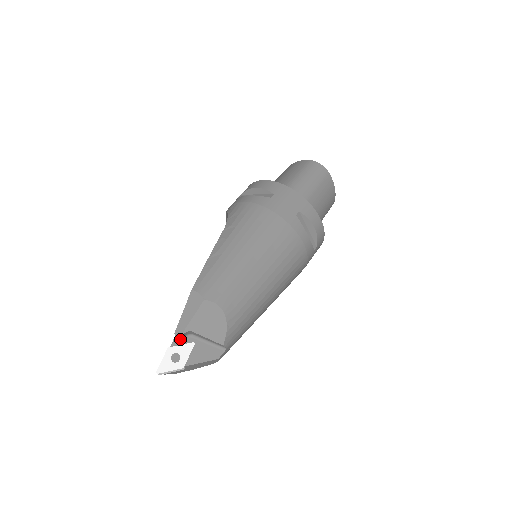
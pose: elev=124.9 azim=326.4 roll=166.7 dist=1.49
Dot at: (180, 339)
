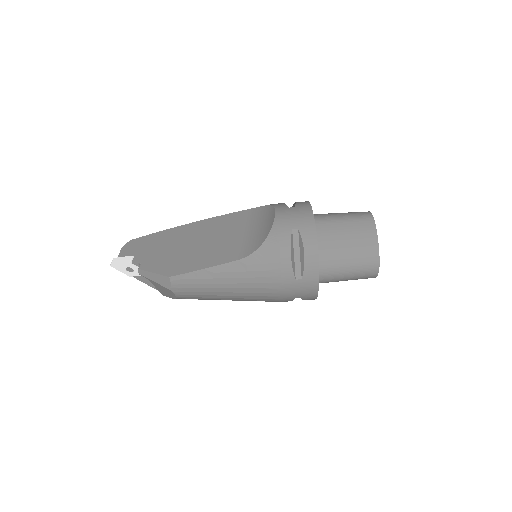
Dot at: occluded
